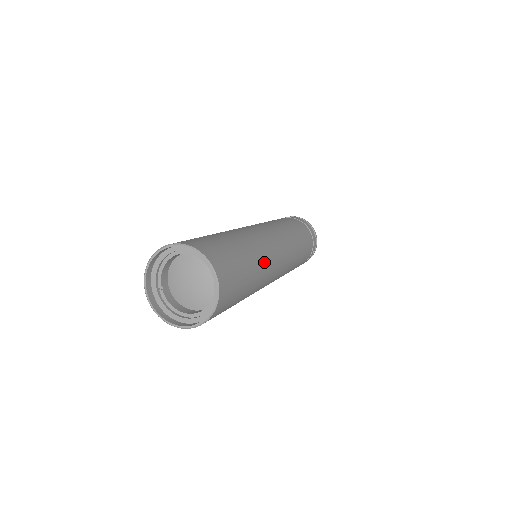
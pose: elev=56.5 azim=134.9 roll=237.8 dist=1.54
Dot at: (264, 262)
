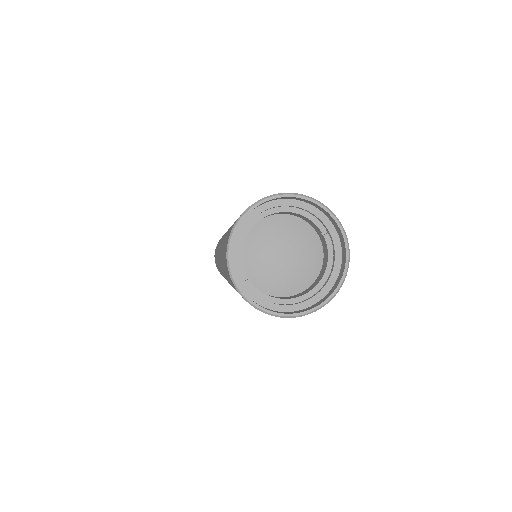
Dot at: occluded
